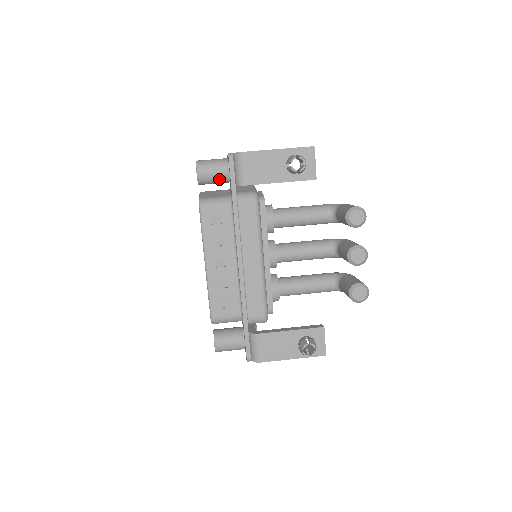
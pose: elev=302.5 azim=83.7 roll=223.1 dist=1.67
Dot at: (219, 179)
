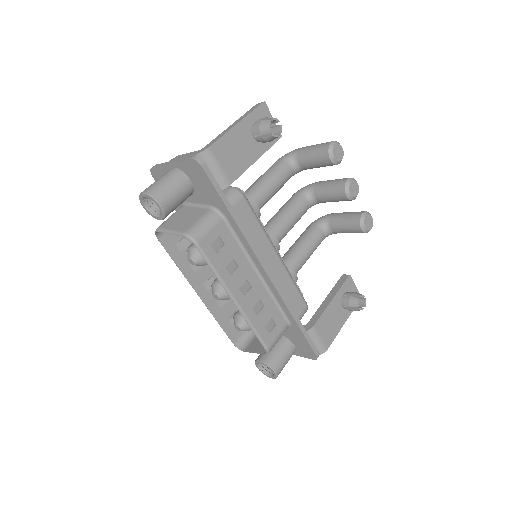
Dot at: (184, 198)
